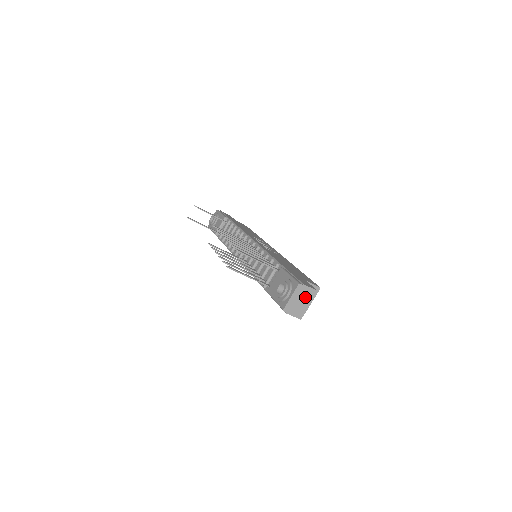
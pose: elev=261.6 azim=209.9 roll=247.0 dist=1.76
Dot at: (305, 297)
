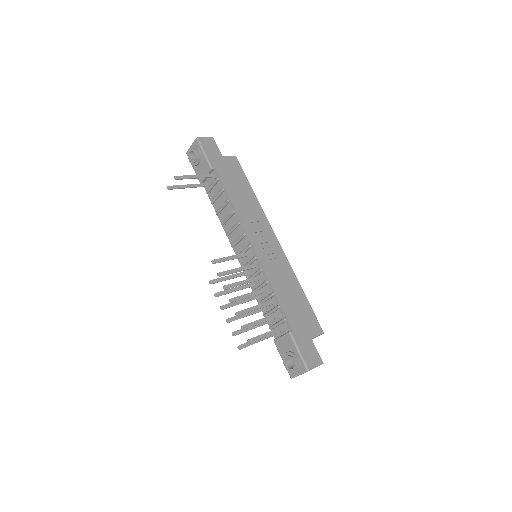
Dot at: occluded
